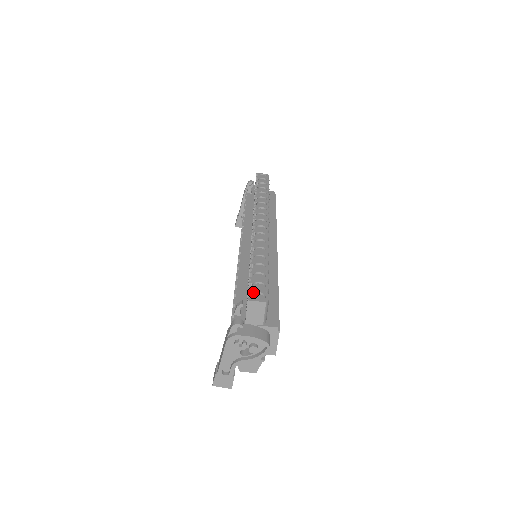
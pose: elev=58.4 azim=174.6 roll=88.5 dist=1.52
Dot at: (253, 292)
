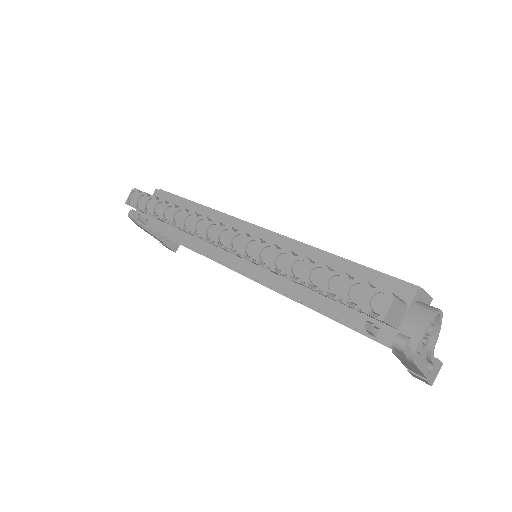
Dot at: (368, 307)
